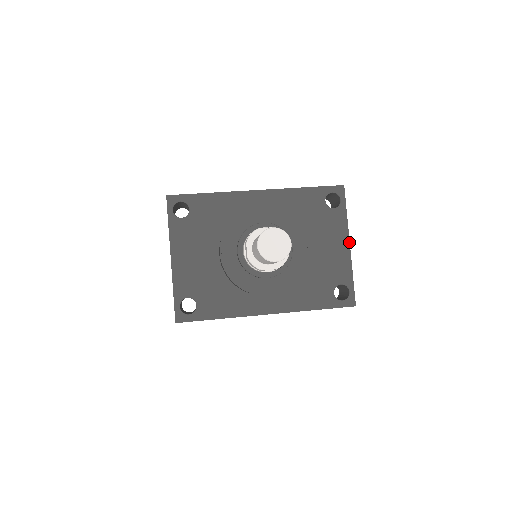
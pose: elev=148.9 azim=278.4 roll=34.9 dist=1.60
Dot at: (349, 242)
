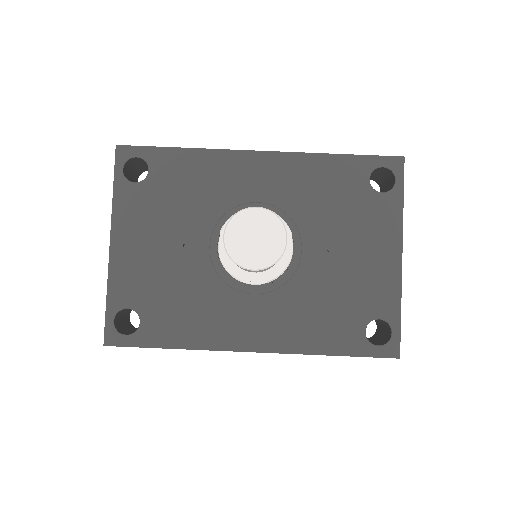
Dot at: (401, 251)
